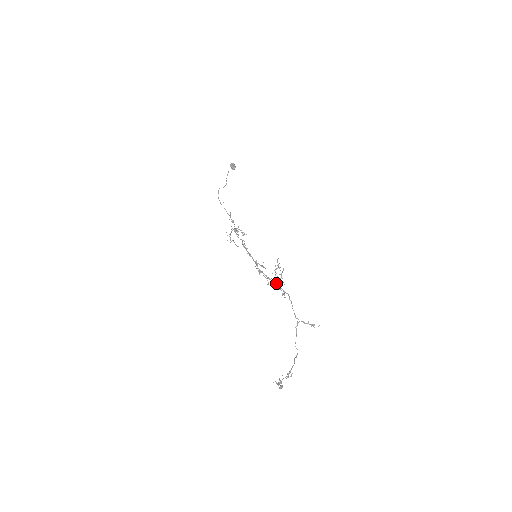
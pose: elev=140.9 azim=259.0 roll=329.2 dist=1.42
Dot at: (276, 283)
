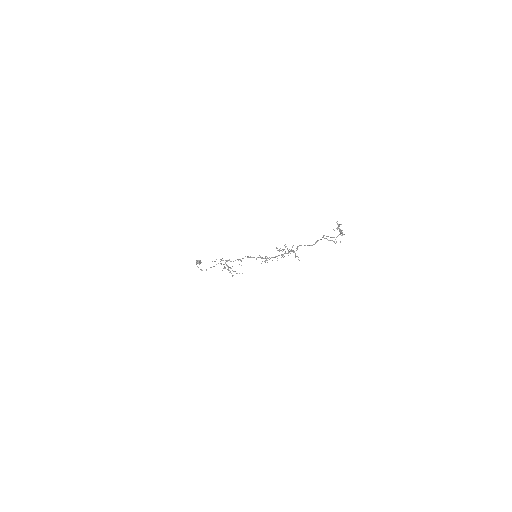
Dot at: (285, 252)
